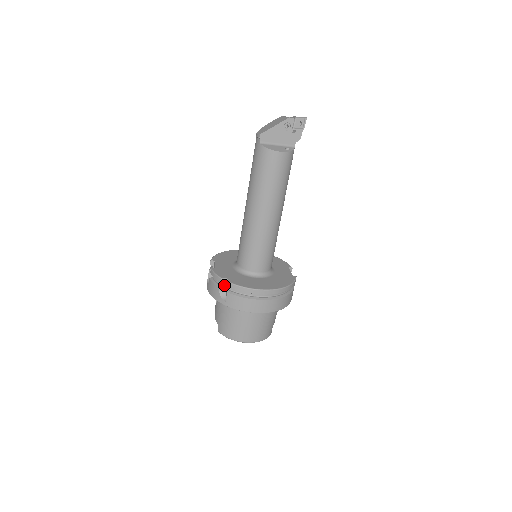
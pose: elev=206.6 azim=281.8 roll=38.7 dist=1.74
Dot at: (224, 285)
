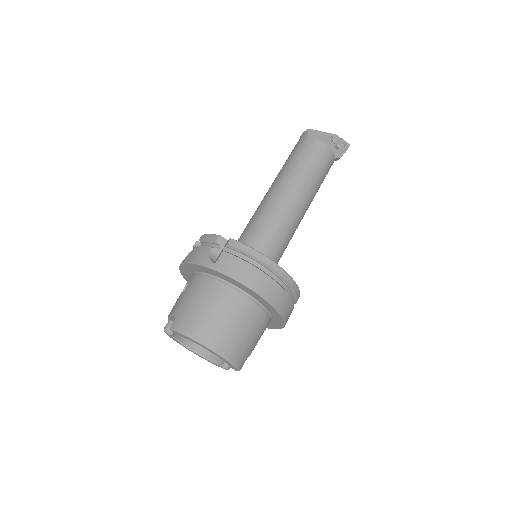
Dot at: (219, 247)
